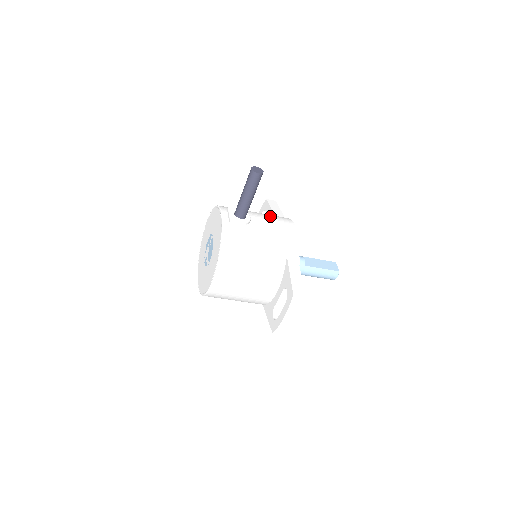
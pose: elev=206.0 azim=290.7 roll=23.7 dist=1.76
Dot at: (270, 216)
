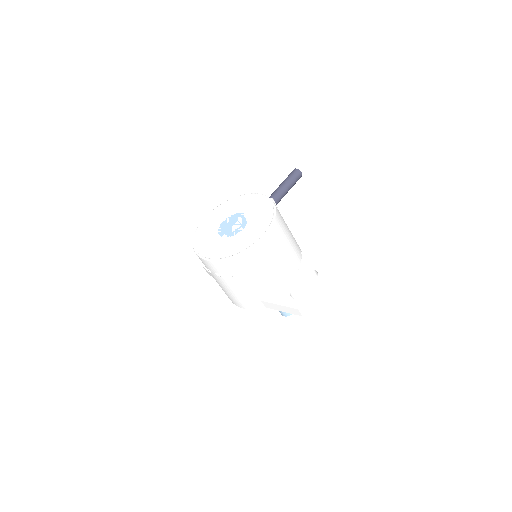
Dot at: occluded
